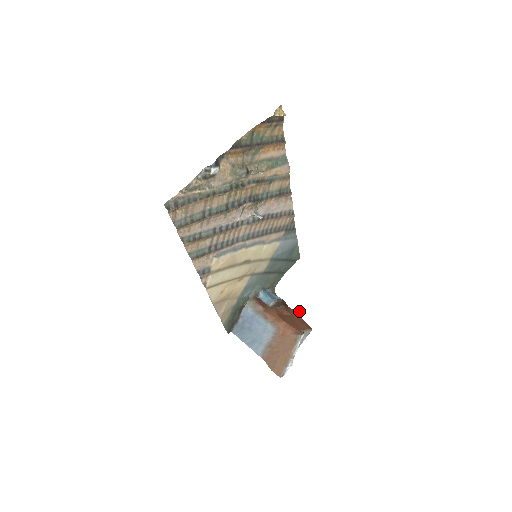
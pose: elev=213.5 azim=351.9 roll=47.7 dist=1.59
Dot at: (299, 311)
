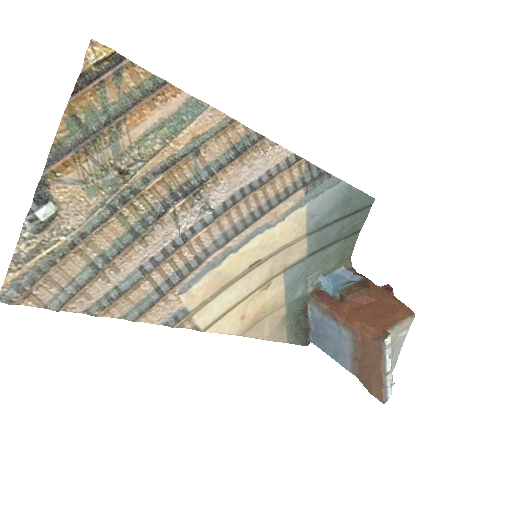
Dot at: (390, 288)
